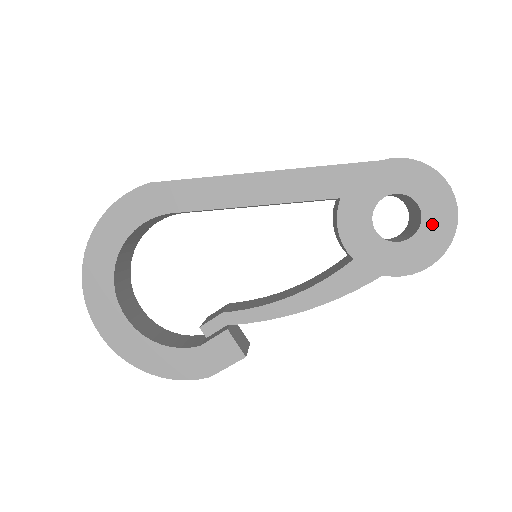
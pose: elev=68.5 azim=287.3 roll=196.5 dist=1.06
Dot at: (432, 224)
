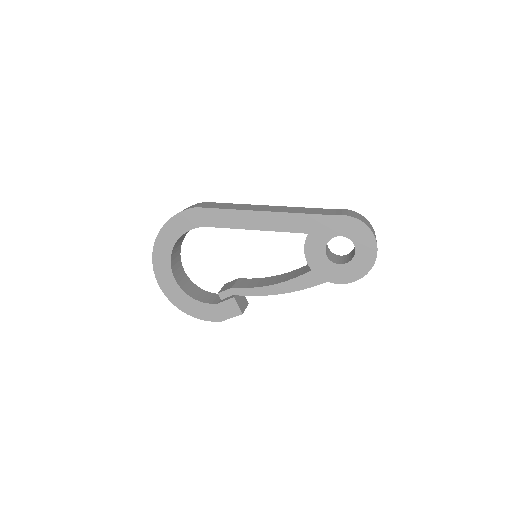
Dot at: (361, 257)
